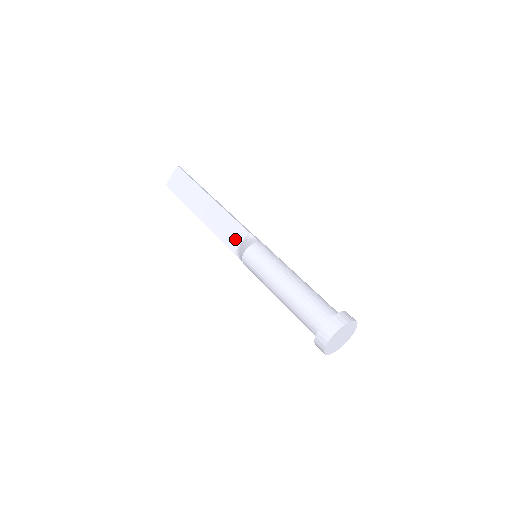
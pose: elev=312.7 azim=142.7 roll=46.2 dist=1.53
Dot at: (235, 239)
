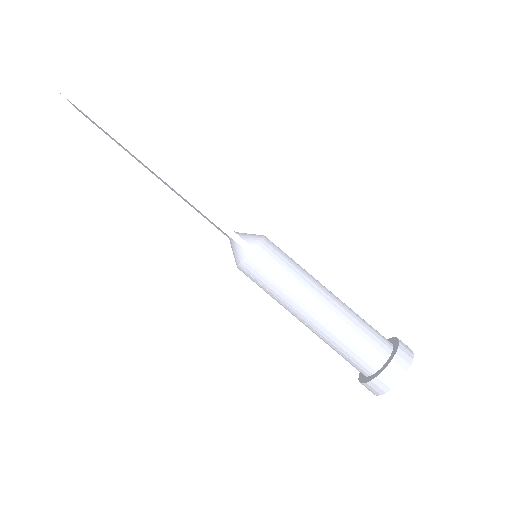
Dot at: occluded
